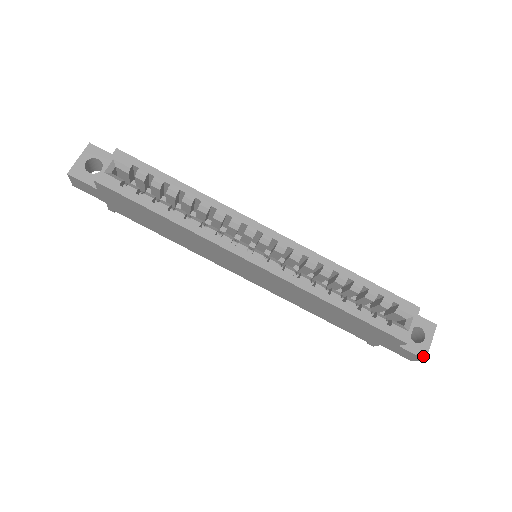
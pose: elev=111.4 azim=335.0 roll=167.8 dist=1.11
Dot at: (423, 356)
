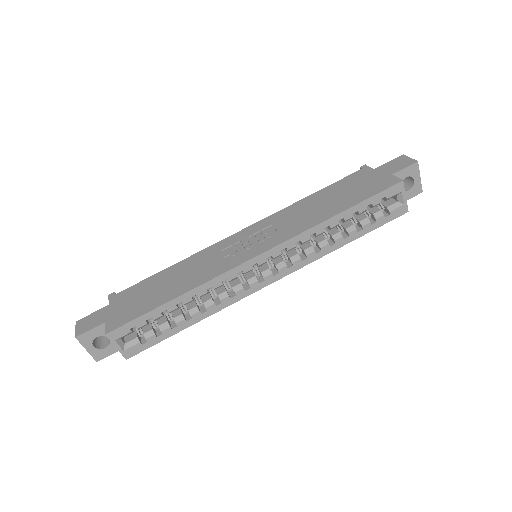
Dot at: (419, 192)
